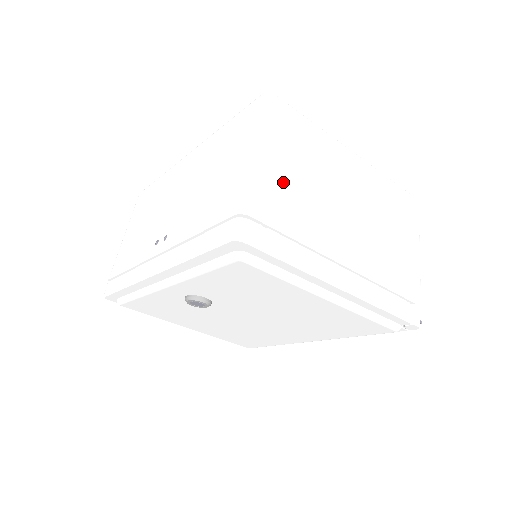
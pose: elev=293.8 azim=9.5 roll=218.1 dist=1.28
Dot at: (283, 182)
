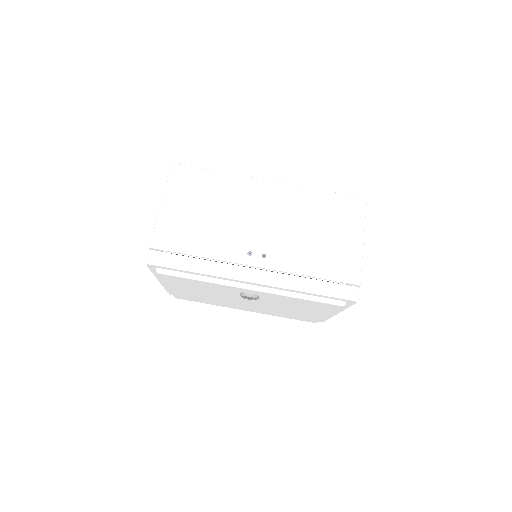
Dot at: occluded
